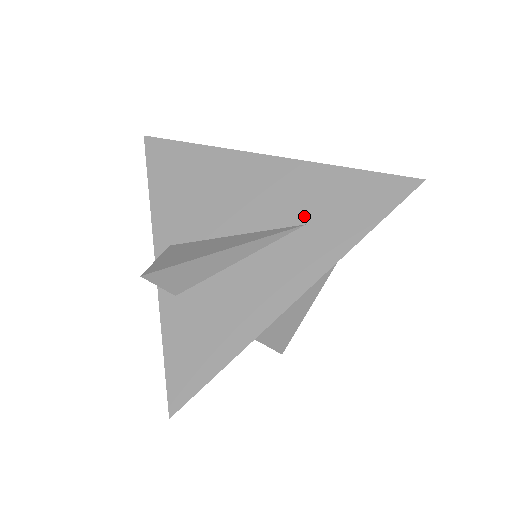
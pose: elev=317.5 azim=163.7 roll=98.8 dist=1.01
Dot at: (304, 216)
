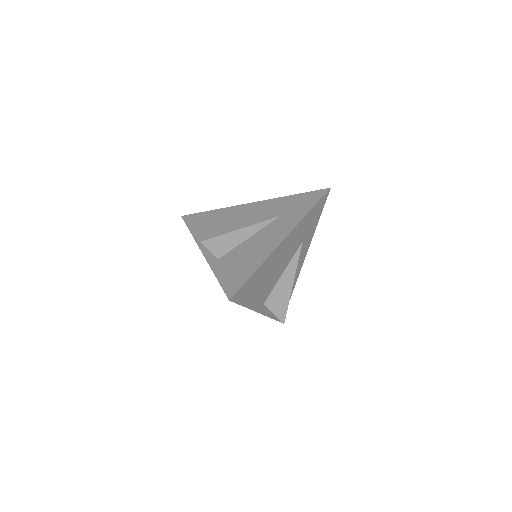
Dot at: (278, 214)
